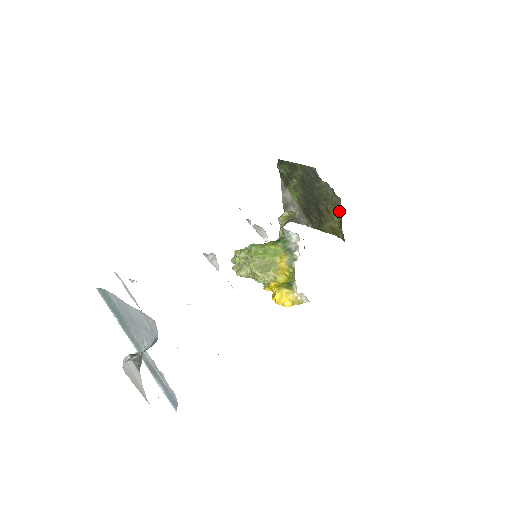
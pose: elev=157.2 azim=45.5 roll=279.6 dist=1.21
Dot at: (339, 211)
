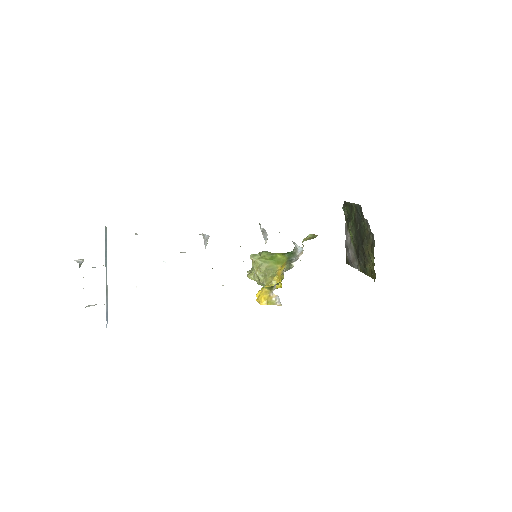
Dot at: (373, 249)
